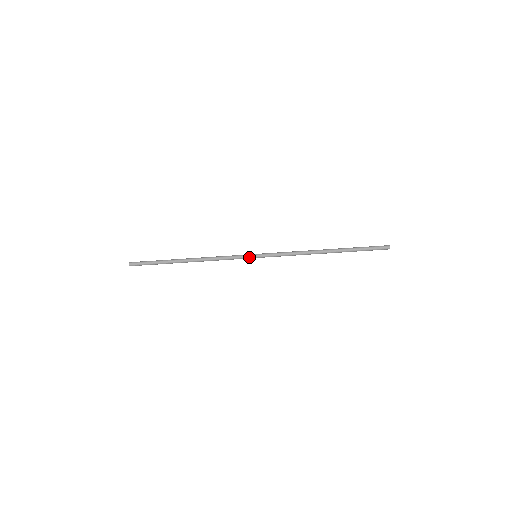
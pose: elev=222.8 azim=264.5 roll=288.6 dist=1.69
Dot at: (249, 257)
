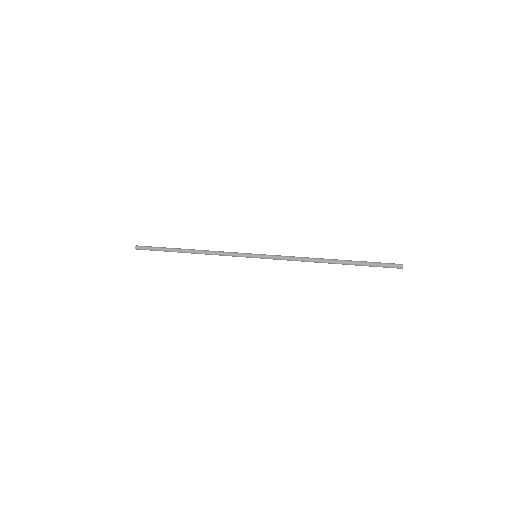
Dot at: (249, 257)
